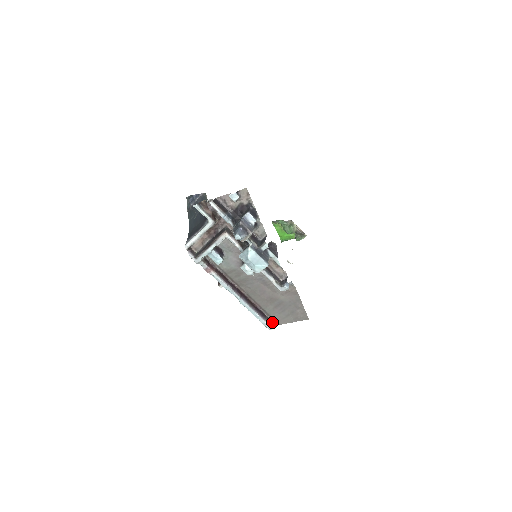
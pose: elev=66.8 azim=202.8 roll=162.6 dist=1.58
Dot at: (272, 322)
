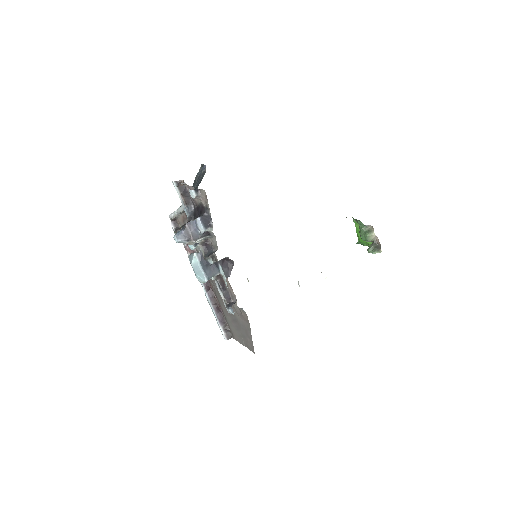
Dot at: (229, 332)
